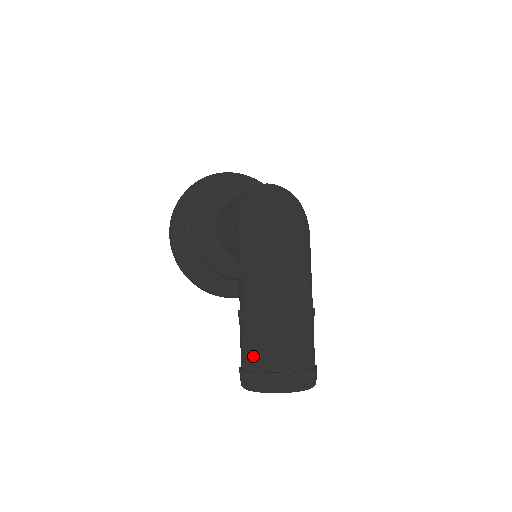
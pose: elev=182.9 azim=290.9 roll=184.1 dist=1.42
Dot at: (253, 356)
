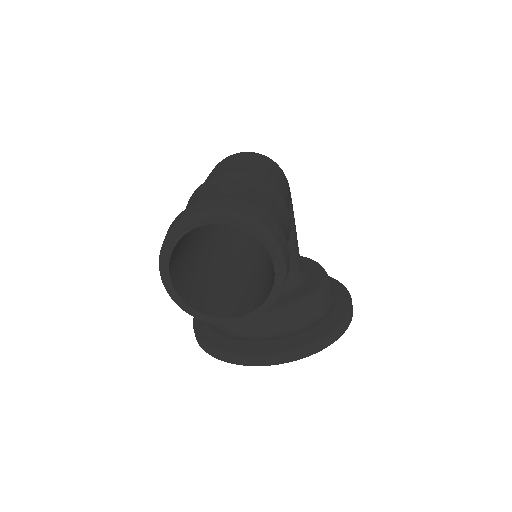
Dot at: occluded
